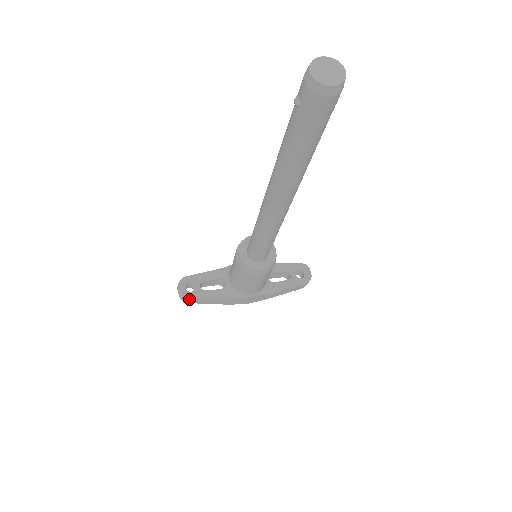
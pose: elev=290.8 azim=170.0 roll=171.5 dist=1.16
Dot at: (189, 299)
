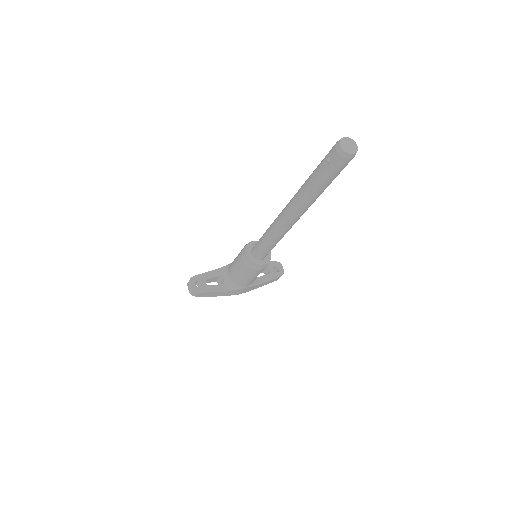
Dot at: (199, 293)
